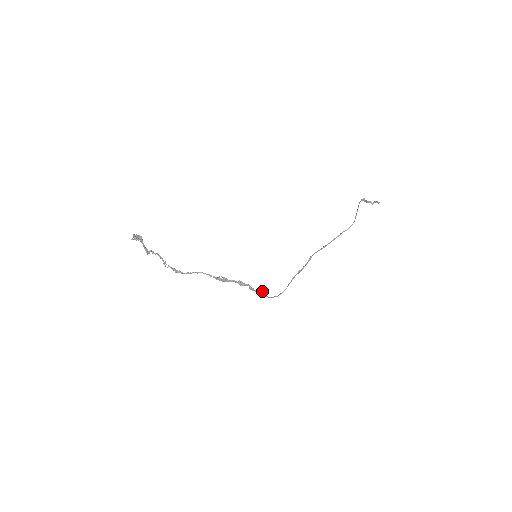
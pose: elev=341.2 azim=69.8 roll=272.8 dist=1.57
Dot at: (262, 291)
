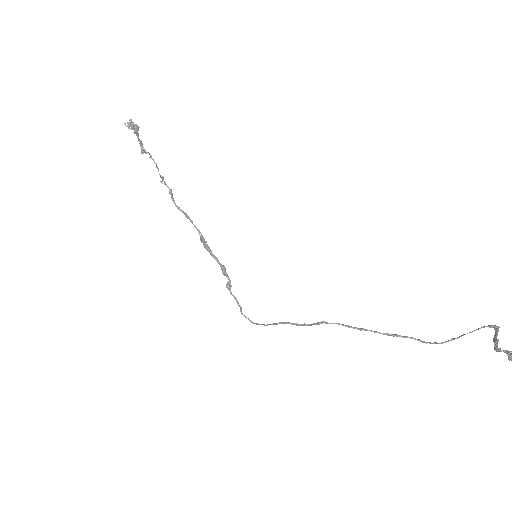
Dot at: (236, 300)
